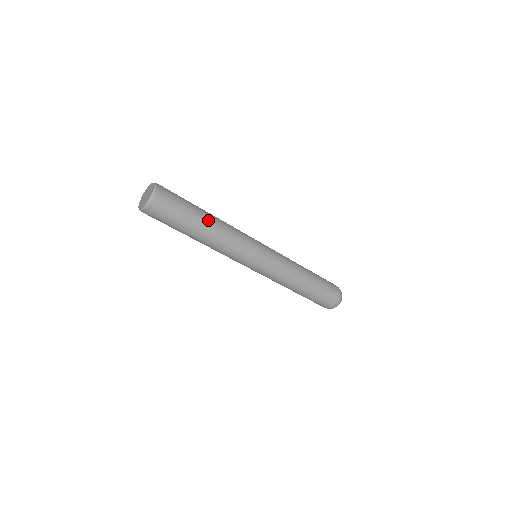
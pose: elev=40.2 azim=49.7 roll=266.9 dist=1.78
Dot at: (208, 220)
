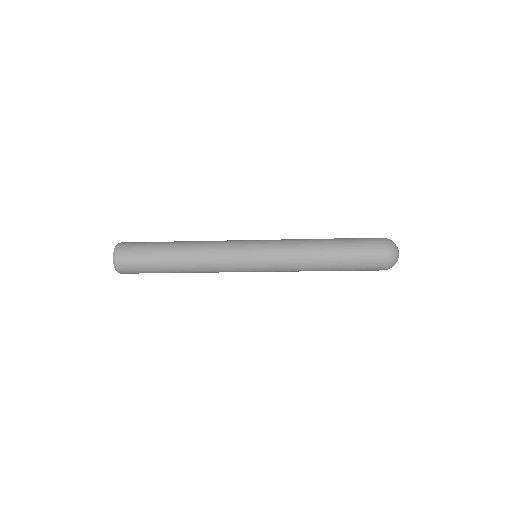
Dot at: (176, 266)
